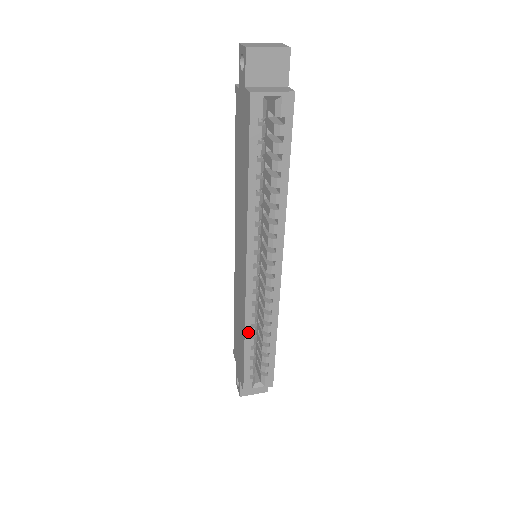
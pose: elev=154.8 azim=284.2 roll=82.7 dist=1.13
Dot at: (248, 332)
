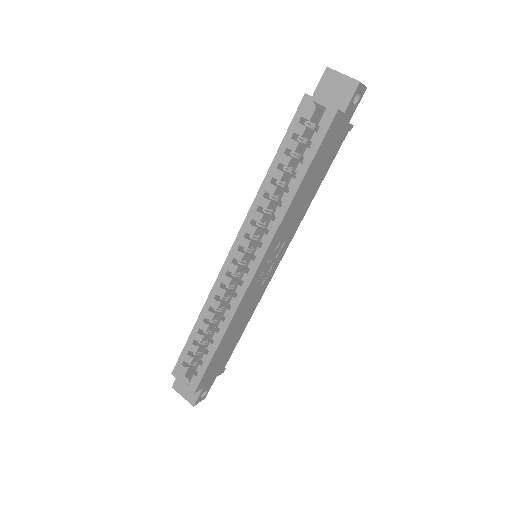
Dot at: (204, 312)
